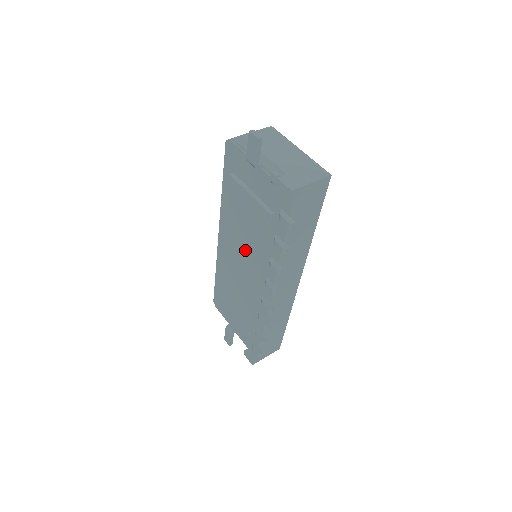
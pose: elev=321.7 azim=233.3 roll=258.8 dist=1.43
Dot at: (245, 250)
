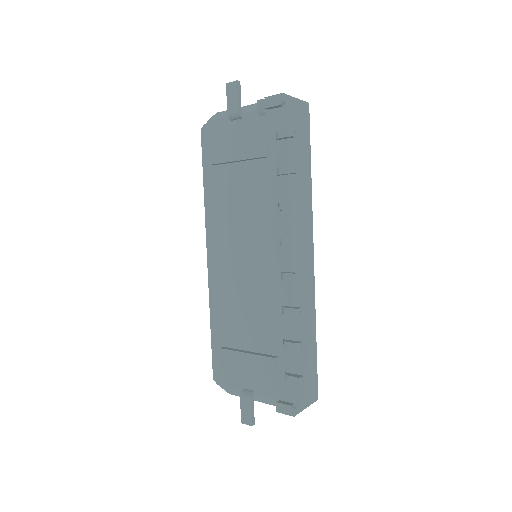
Dot at: (245, 235)
